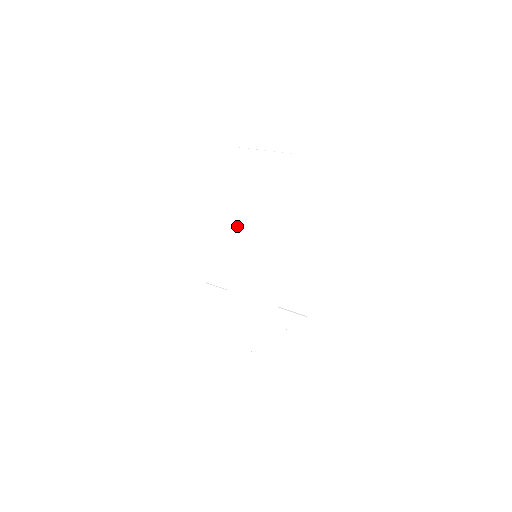
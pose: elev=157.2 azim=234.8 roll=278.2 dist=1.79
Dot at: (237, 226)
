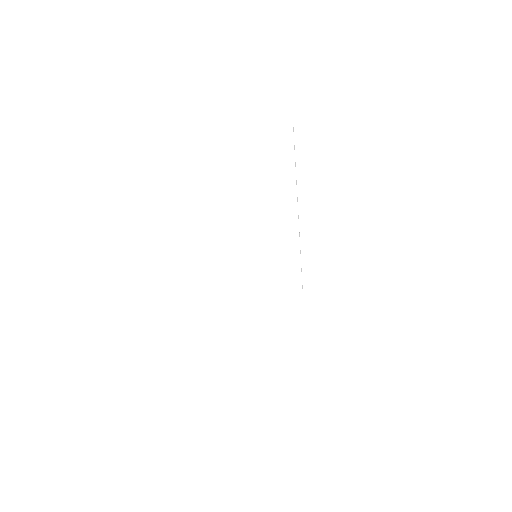
Dot at: (215, 230)
